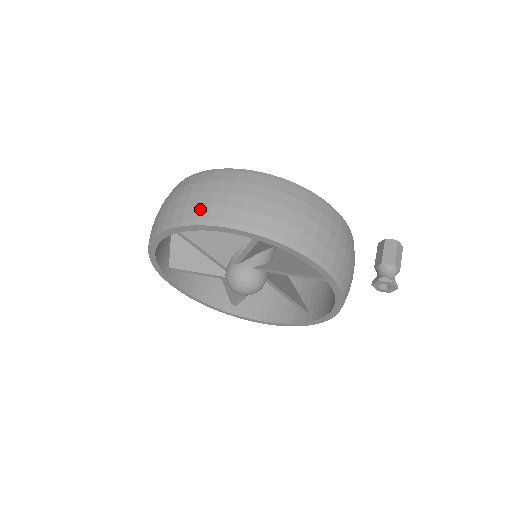
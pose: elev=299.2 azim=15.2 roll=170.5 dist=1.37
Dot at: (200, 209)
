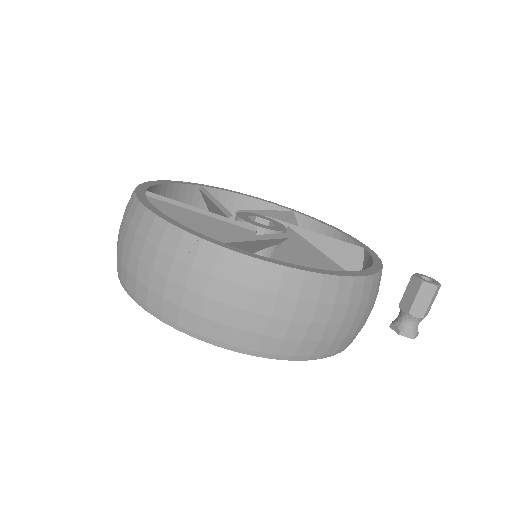
Dot at: (184, 314)
